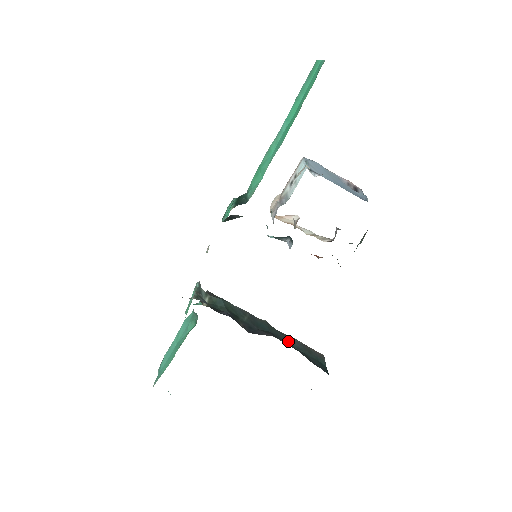
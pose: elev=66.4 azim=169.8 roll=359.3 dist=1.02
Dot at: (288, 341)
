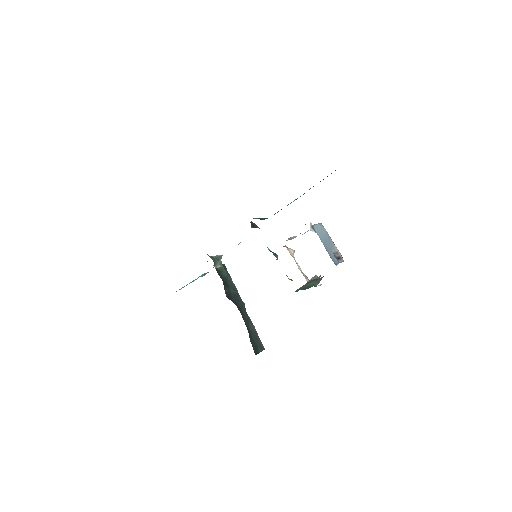
Dot at: (247, 322)
